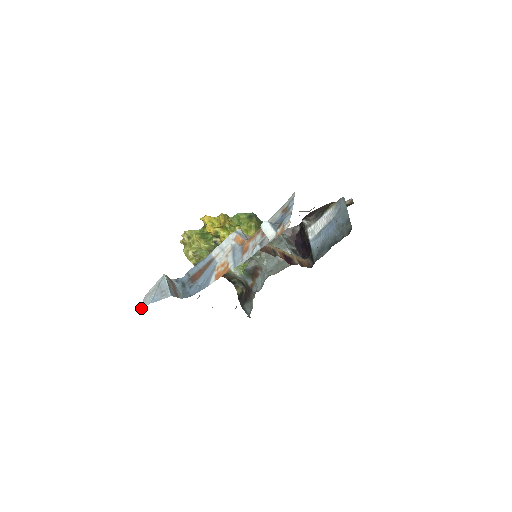
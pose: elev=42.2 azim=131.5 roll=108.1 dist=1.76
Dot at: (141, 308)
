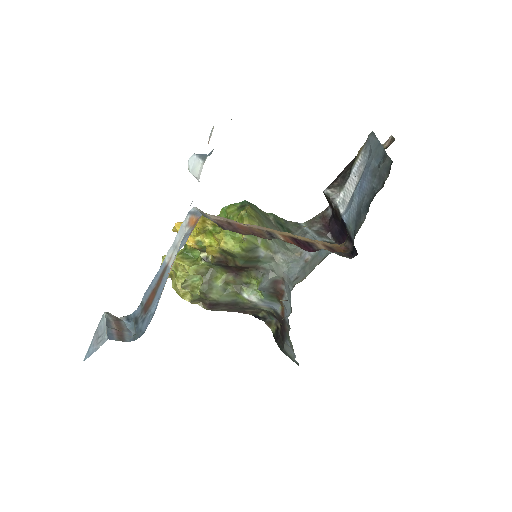
Dot at: occluded
